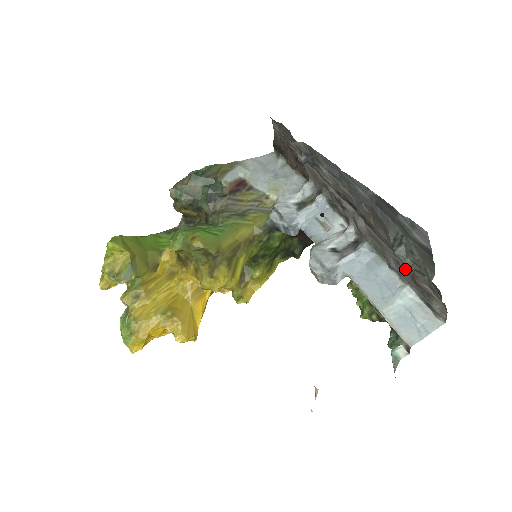
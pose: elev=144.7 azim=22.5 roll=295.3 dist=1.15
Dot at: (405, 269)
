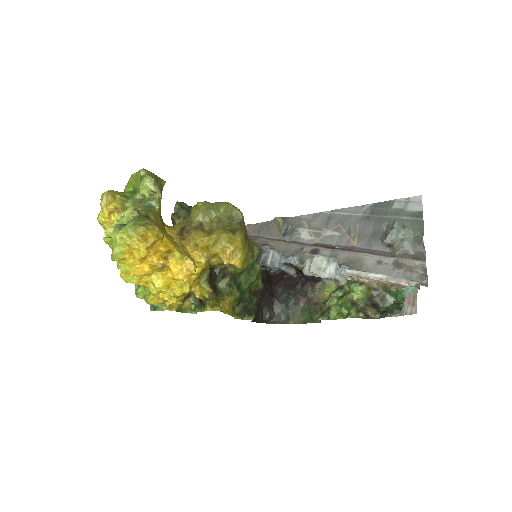
Dot at: (387, 262)
